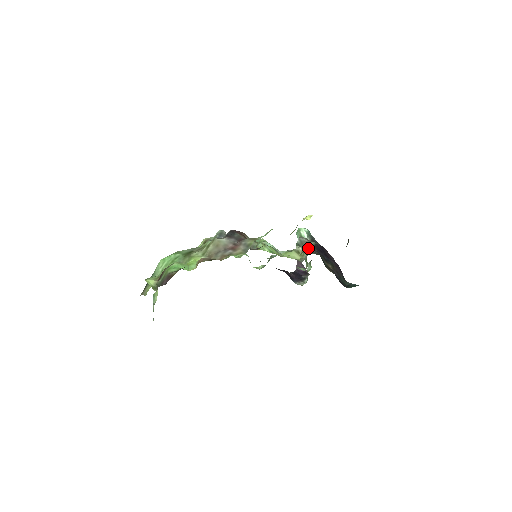
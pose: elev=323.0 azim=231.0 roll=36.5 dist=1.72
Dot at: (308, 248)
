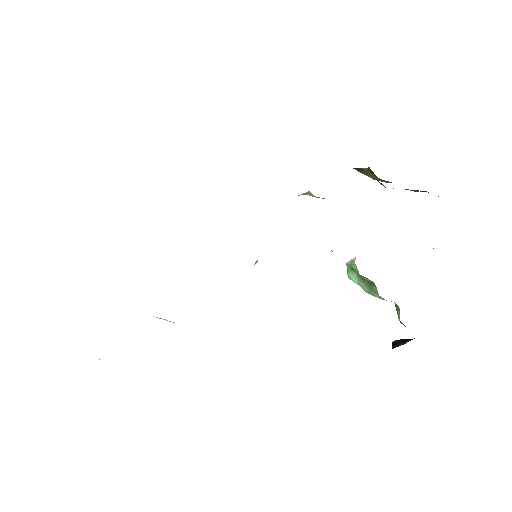
Dot at: occluded
